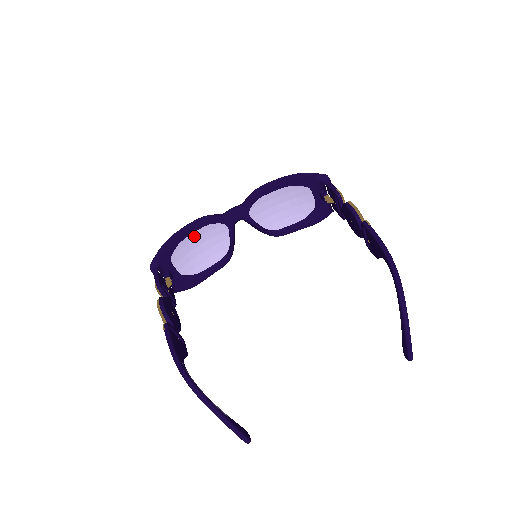
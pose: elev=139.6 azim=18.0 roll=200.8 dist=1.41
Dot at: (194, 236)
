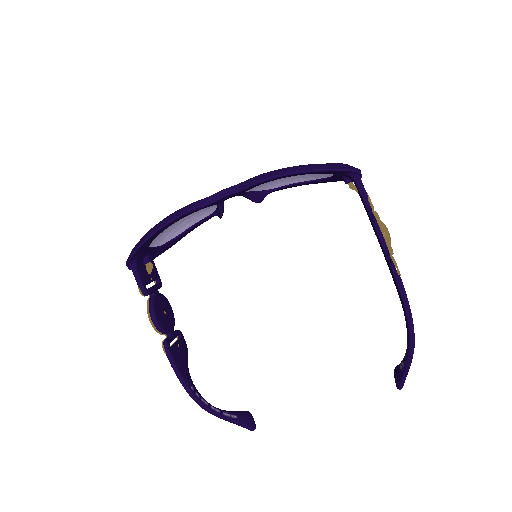
Dot at: occluded
